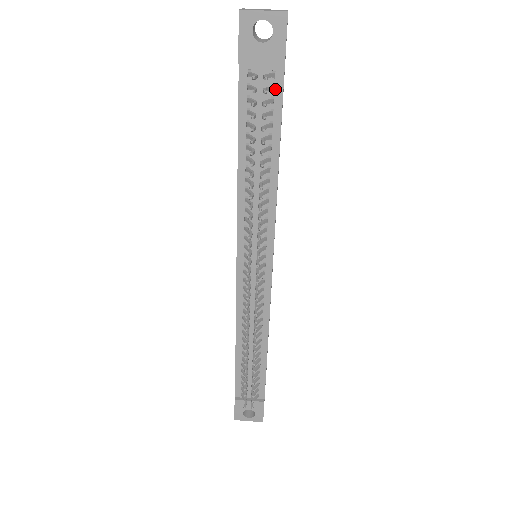
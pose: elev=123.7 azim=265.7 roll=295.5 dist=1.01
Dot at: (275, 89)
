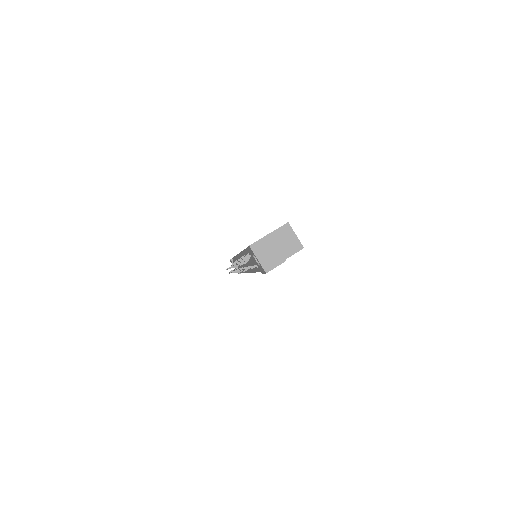
Dot at: occluded
